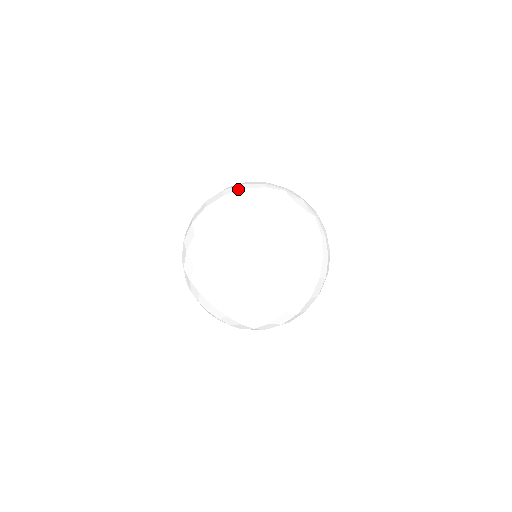
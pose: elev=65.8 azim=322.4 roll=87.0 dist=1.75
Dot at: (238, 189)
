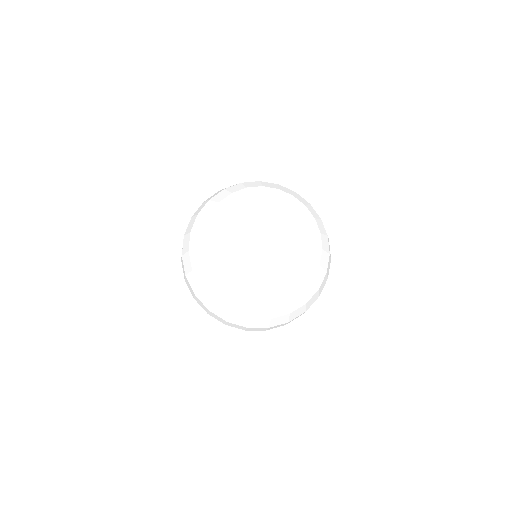
Dot at: (218, 291)
